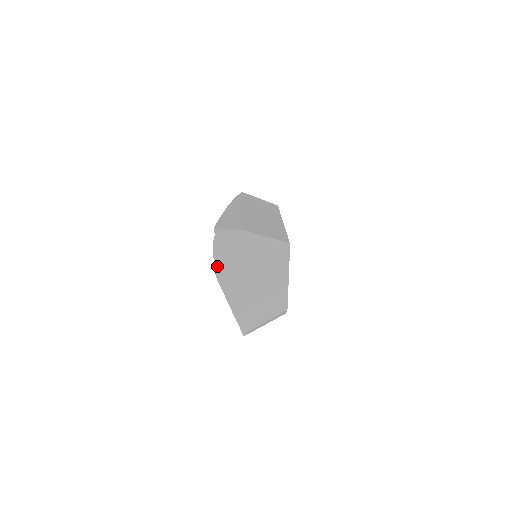
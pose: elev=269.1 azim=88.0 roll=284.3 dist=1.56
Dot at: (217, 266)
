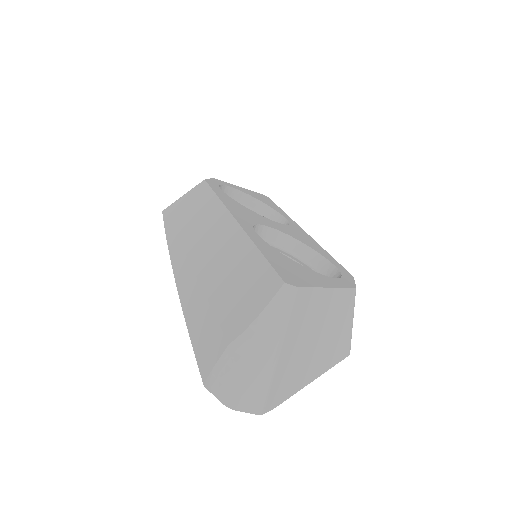
Dot at: (260, 410)
